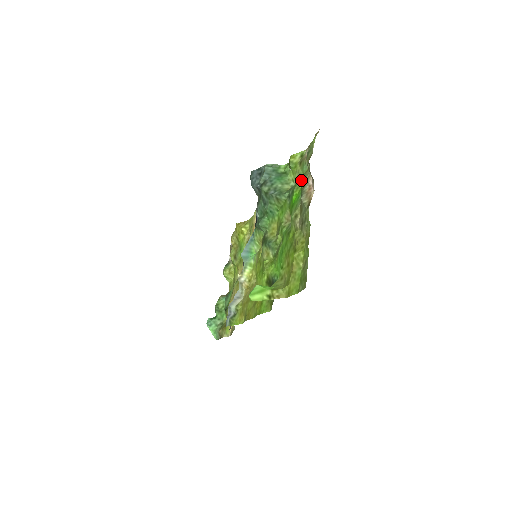
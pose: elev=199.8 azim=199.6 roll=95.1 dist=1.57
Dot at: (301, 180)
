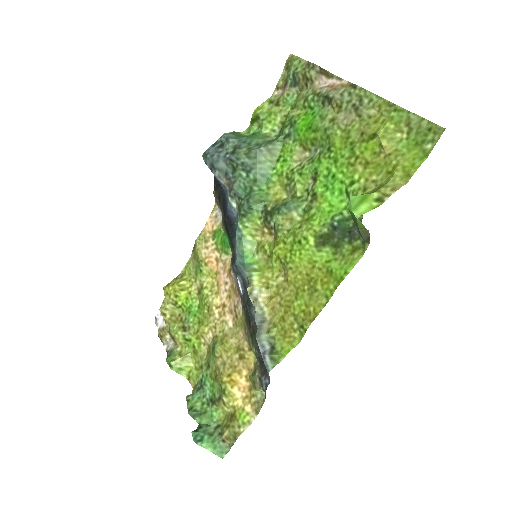
Dot at: (296, 109)
